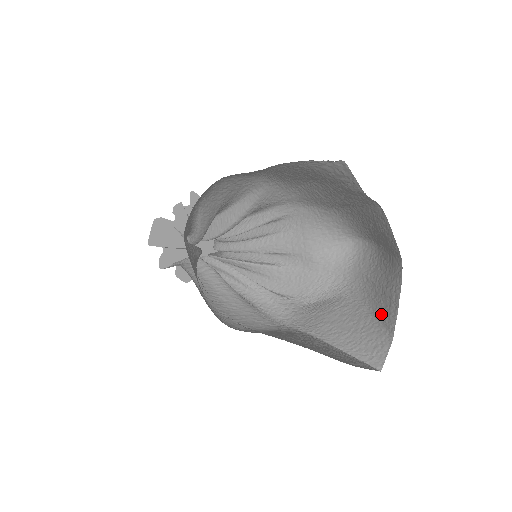
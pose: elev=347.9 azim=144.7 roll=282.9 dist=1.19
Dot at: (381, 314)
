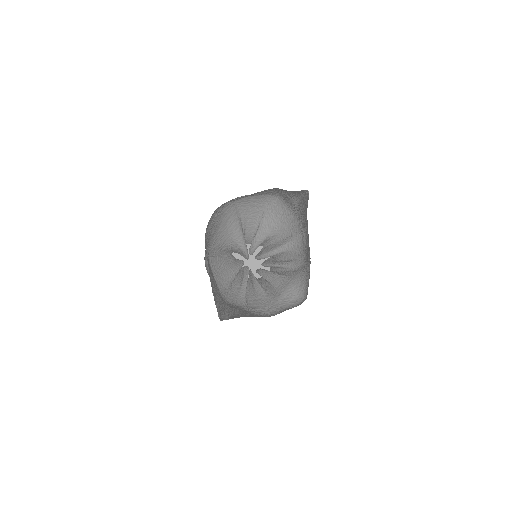
Dot at: occluded
